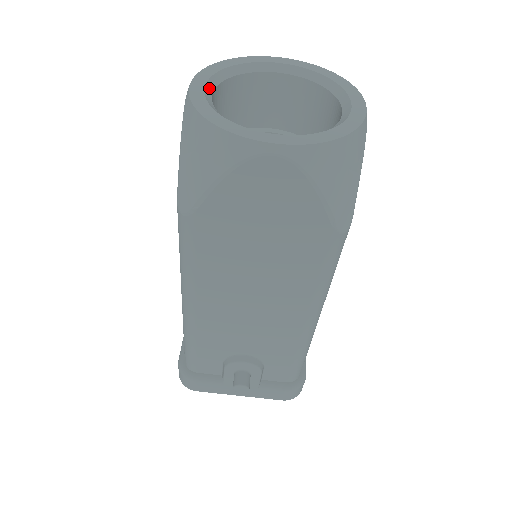
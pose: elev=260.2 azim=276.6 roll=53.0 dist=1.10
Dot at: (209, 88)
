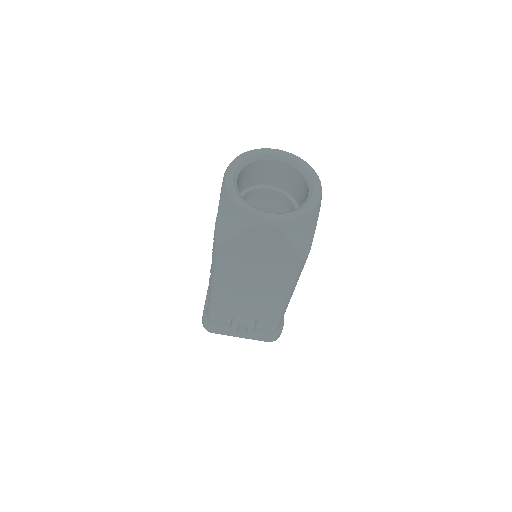
Dot at: (236, 176)
